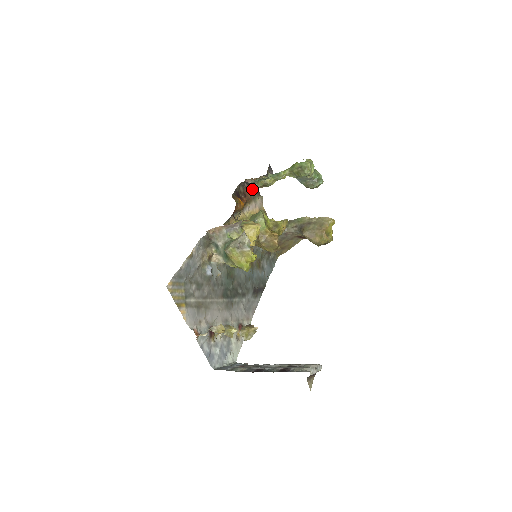
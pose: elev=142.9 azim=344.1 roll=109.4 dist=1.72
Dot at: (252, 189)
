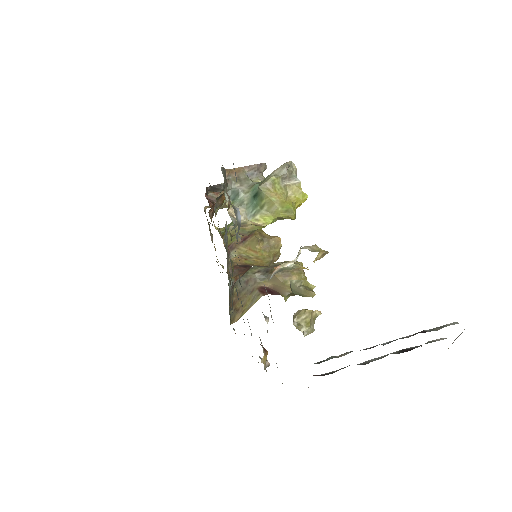
Dot at: occluded
